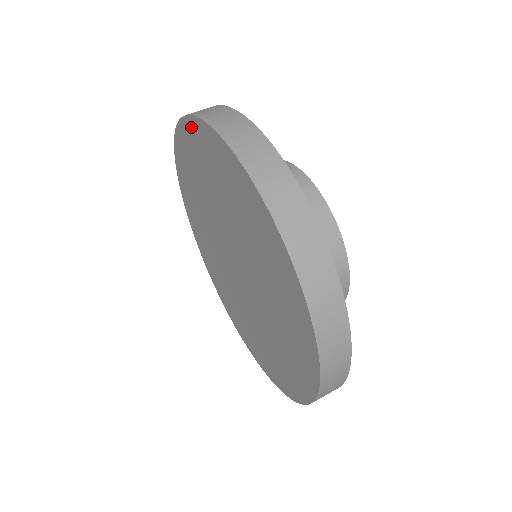
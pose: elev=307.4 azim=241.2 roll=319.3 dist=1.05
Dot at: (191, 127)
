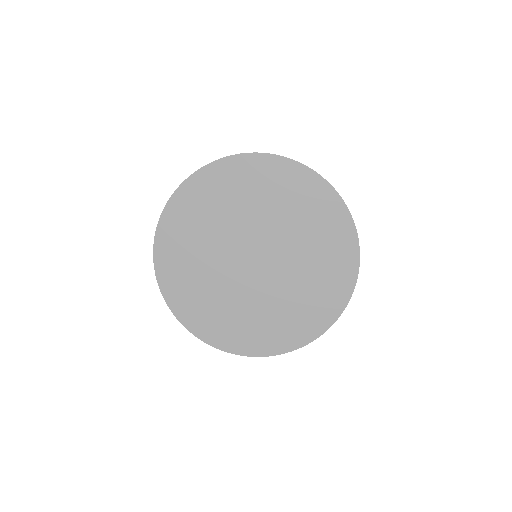
Dot at: (259, 160)
